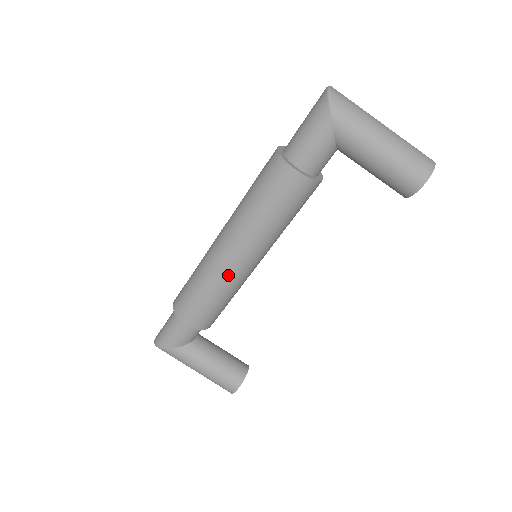
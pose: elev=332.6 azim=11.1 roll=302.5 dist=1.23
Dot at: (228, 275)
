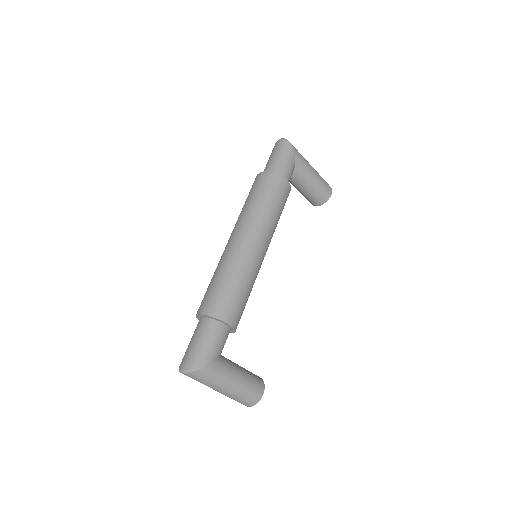
Dot at: (256, 264)
